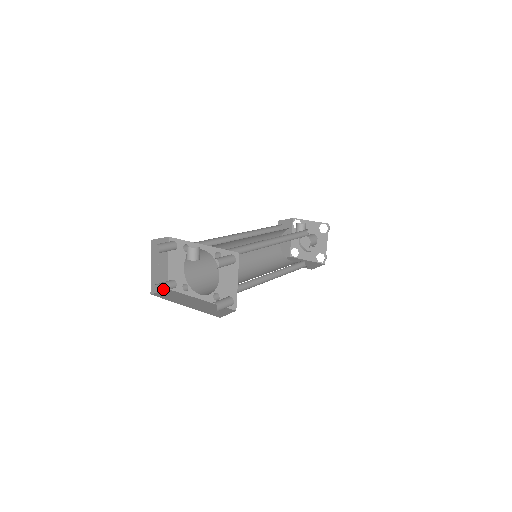
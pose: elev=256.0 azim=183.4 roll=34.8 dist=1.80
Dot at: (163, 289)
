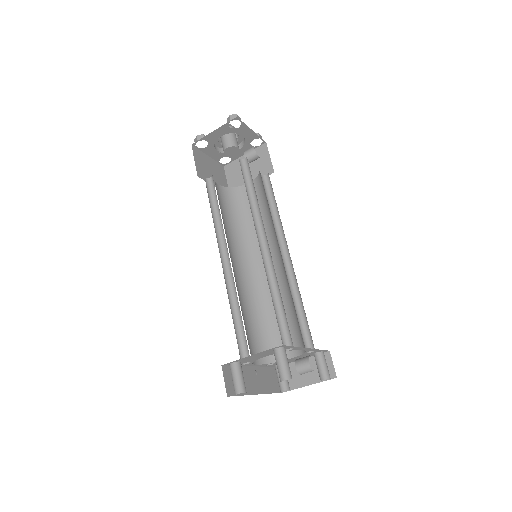
Dot at: occluded
